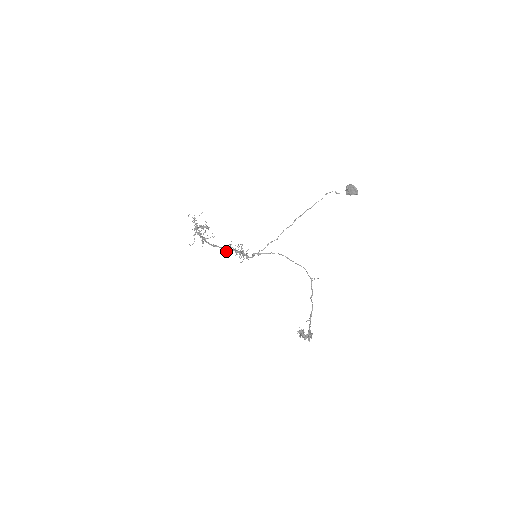
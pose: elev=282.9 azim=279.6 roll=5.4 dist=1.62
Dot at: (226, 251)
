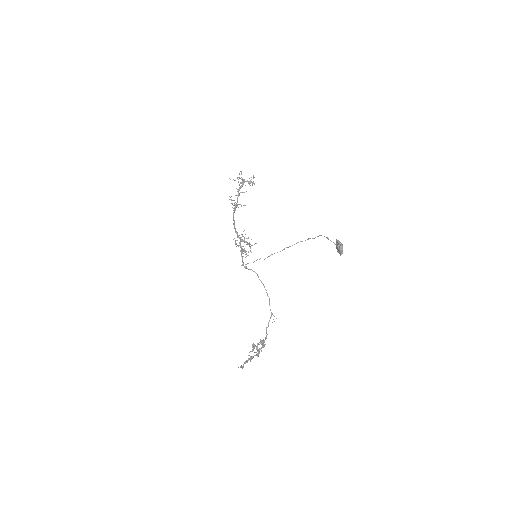
Dot at: occluded
